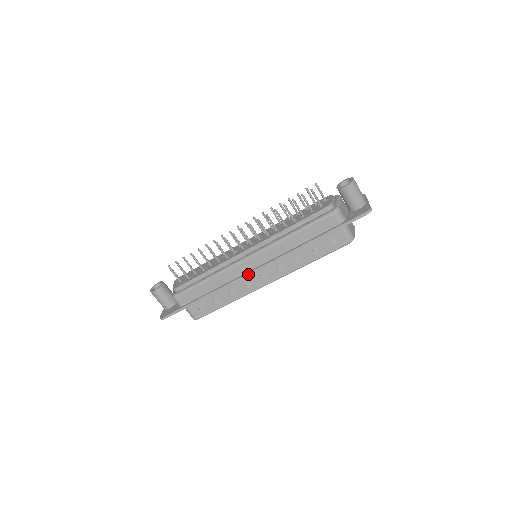
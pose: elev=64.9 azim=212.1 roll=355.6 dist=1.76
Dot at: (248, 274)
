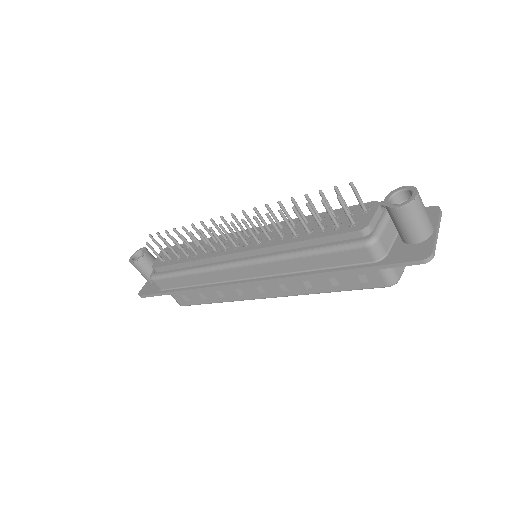
Dot at: (236, 284)
